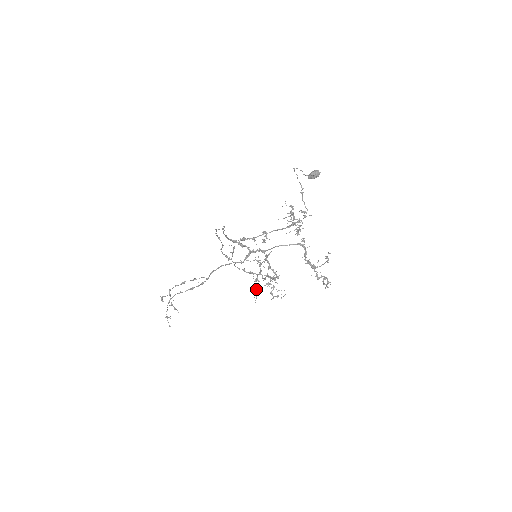
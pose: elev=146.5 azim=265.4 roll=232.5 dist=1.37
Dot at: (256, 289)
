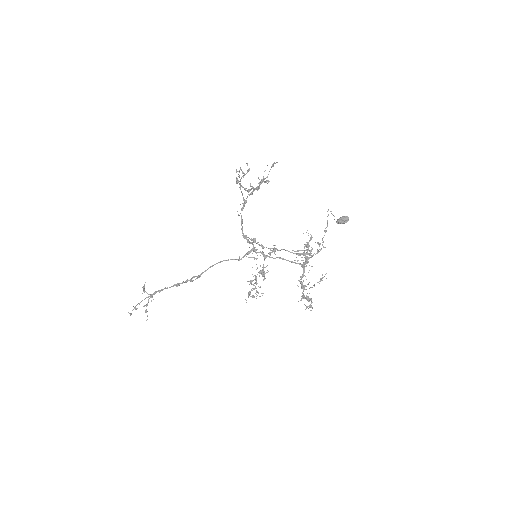
Dot at: (245, 201)
